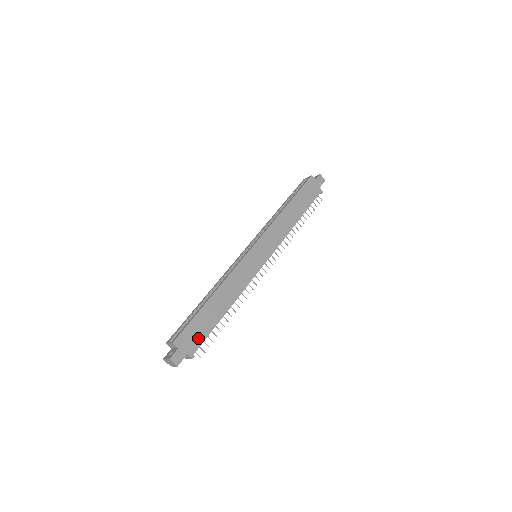
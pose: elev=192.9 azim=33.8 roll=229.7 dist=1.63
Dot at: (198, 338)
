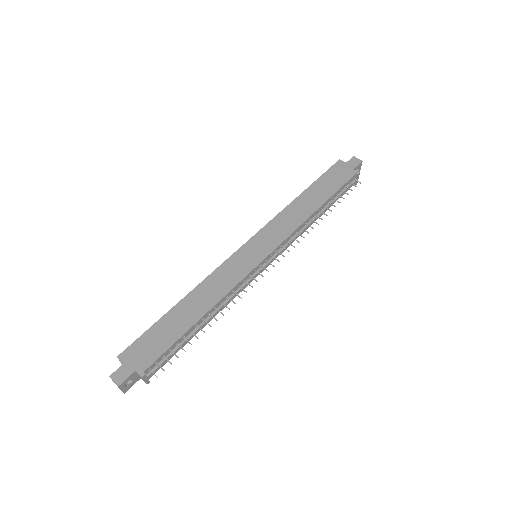
Dot at: (154, 351)
